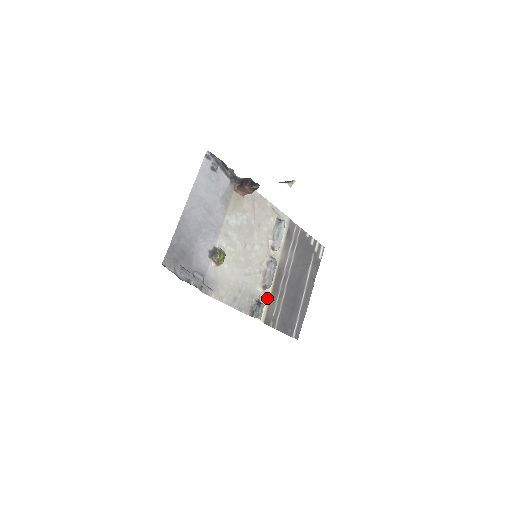
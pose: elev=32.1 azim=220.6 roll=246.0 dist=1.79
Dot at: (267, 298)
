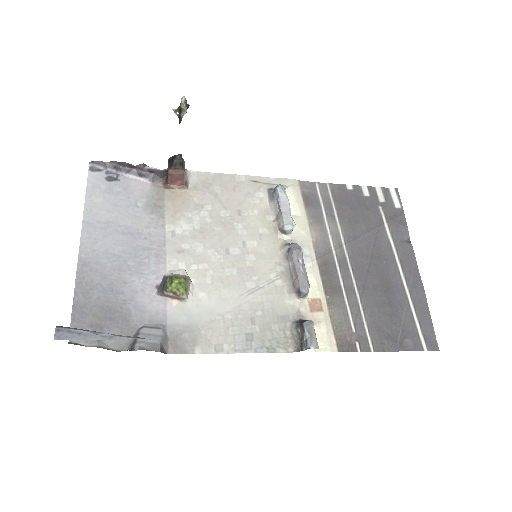
Dot at: (320, 309)
